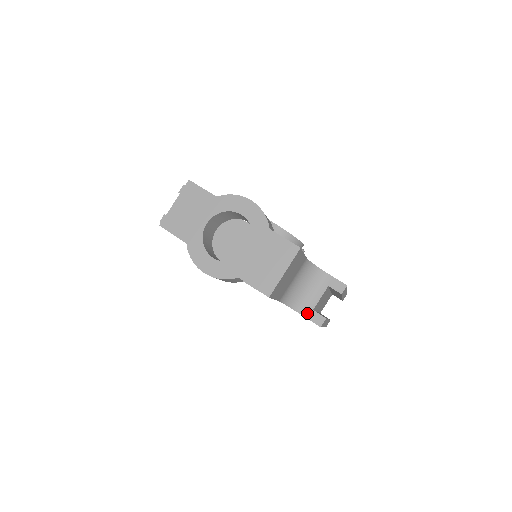
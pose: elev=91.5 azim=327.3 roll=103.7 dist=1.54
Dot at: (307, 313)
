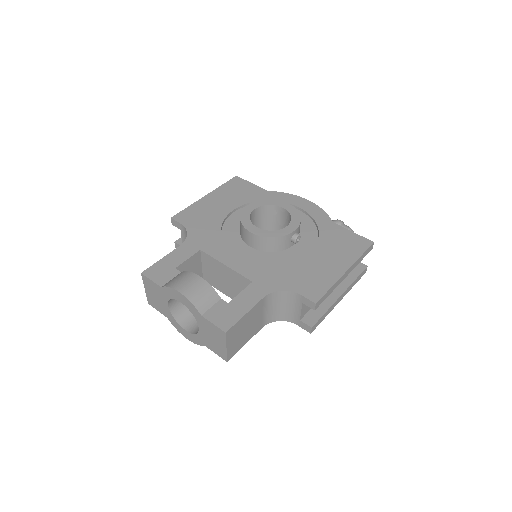
Dot at: (297, 322)
